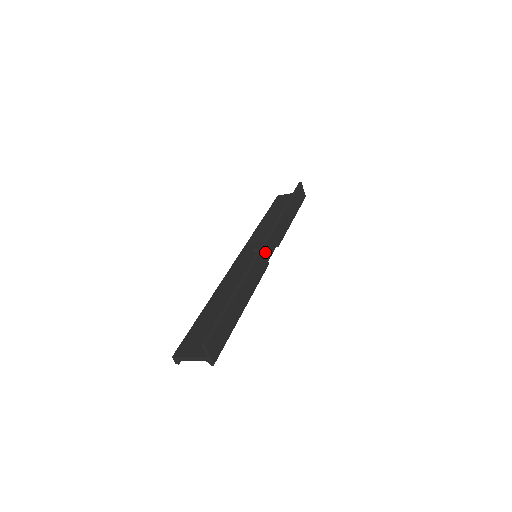
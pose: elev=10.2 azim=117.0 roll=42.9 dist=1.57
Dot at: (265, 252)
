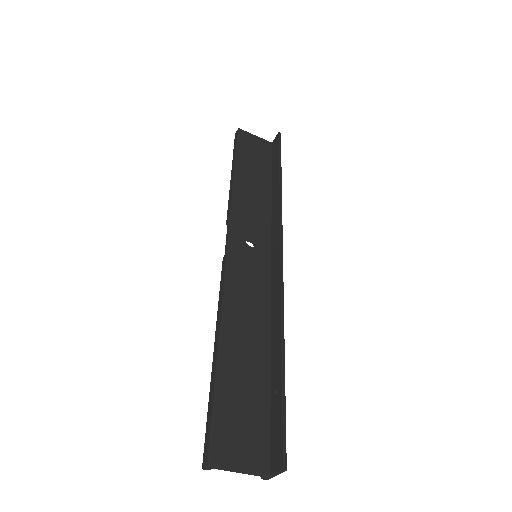
Dot at: occluded
